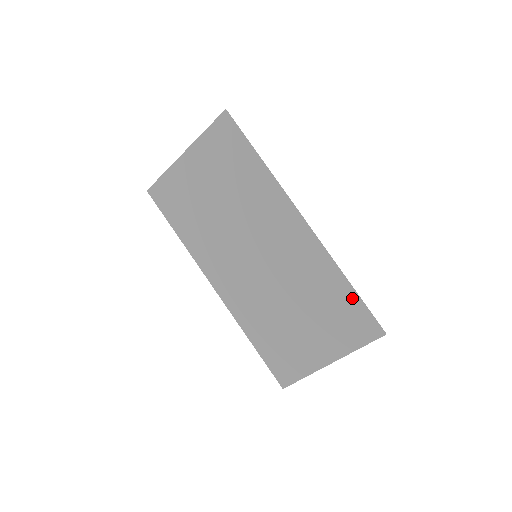
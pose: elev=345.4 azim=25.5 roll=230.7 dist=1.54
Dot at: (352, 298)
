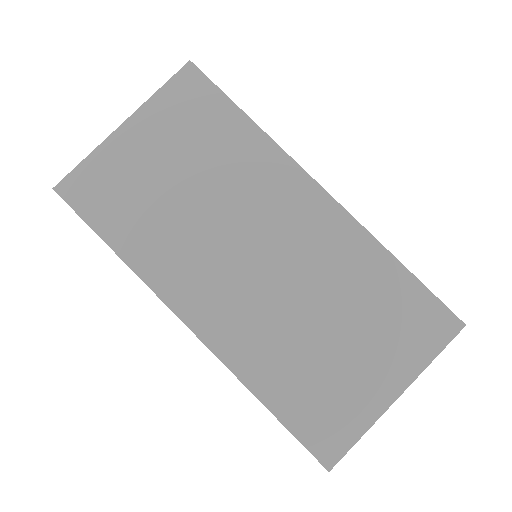
Dot at: (410, 284)
